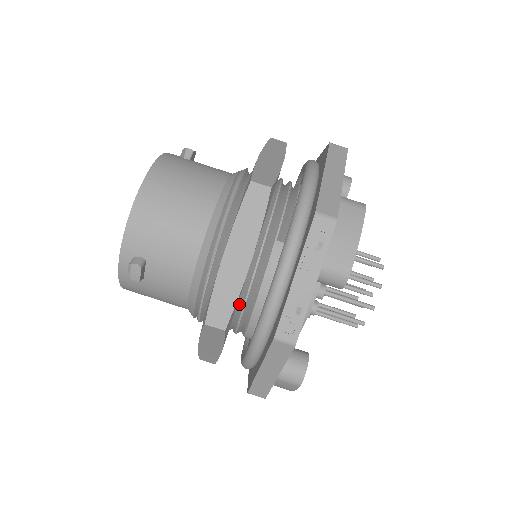
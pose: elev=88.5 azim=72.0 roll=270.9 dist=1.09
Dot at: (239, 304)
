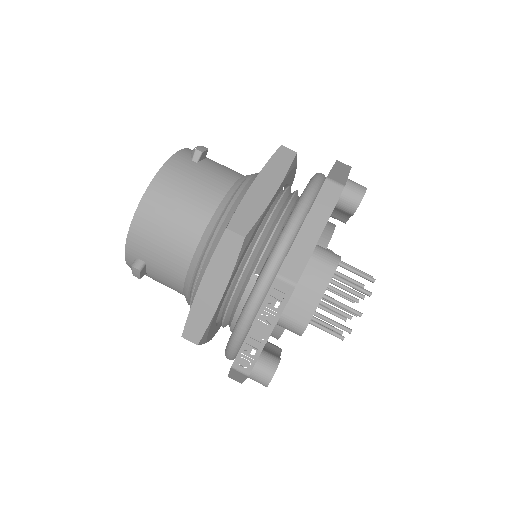
Dot at: (222, 313)
